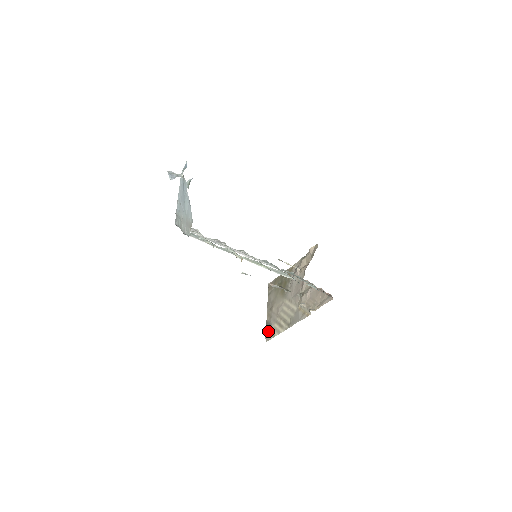
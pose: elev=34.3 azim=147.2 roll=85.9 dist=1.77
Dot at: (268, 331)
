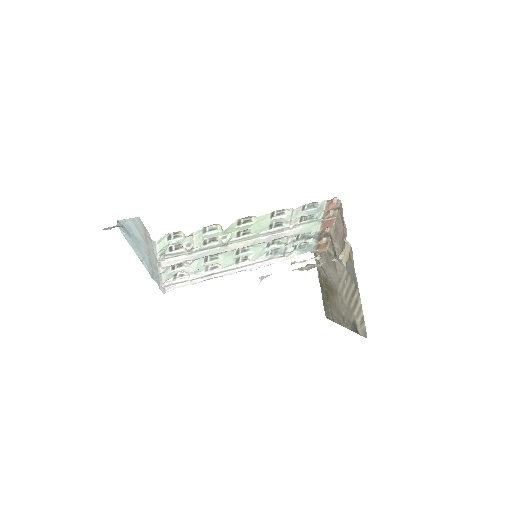
Dot at: (358, 329)
